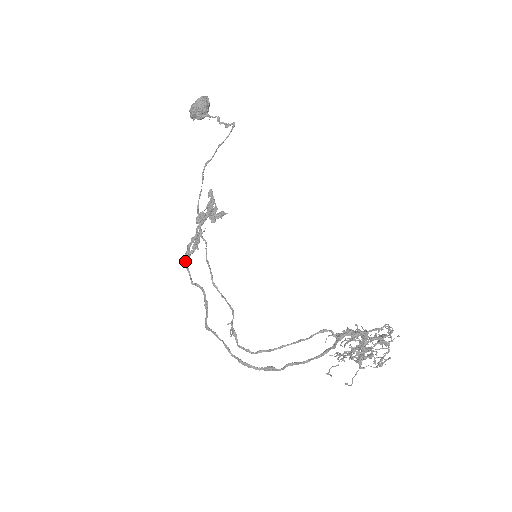
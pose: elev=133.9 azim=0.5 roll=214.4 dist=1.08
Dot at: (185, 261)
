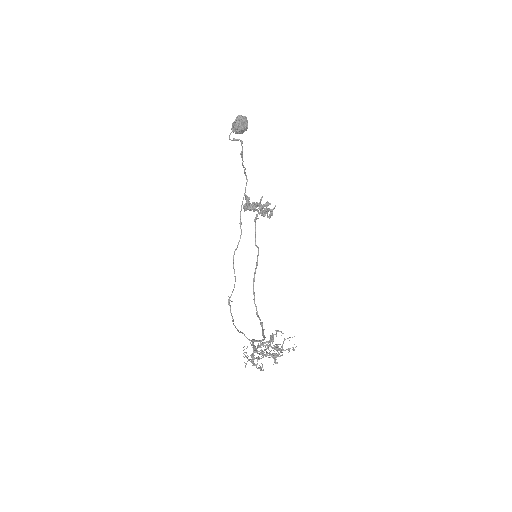
Dot at: (255, 228)
